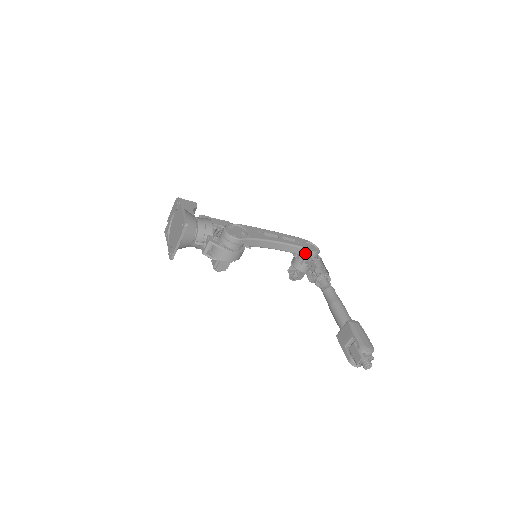
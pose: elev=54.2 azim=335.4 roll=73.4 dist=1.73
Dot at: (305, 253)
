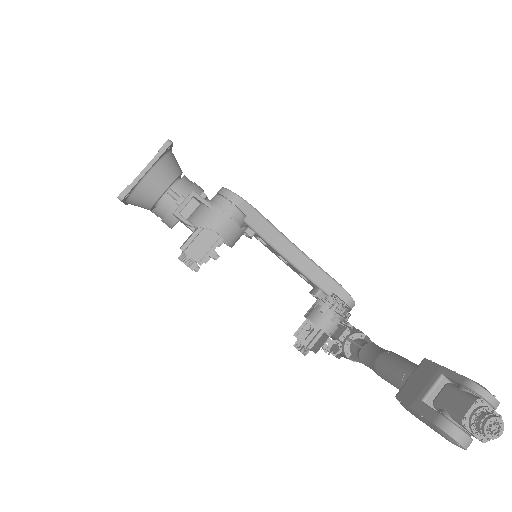
Dot at: (333, 290)
